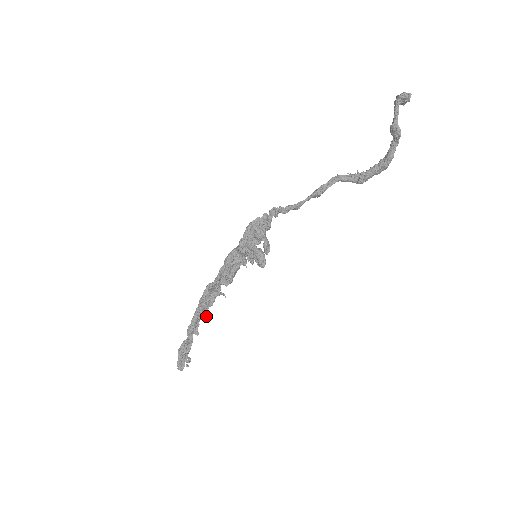
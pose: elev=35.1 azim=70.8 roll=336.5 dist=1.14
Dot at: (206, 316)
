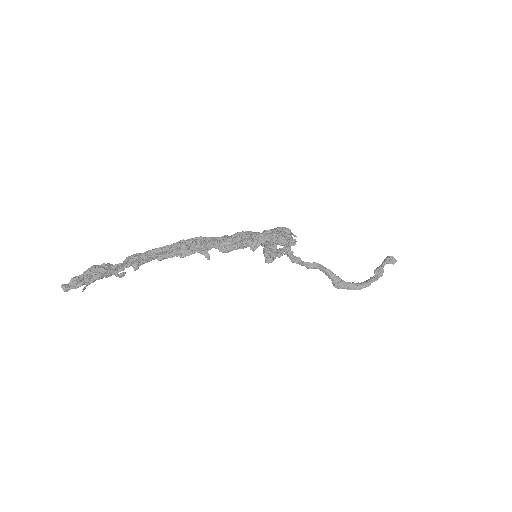
Dot at: occluded
